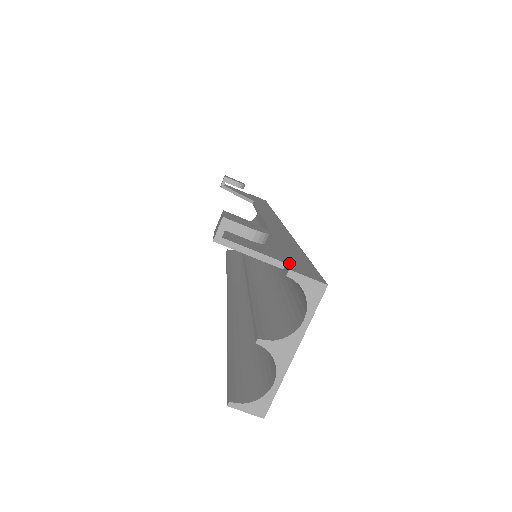
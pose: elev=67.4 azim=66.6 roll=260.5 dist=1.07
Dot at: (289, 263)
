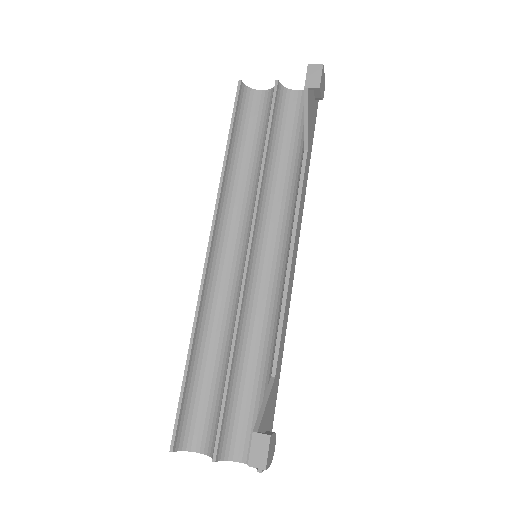
Dot at: occluded
